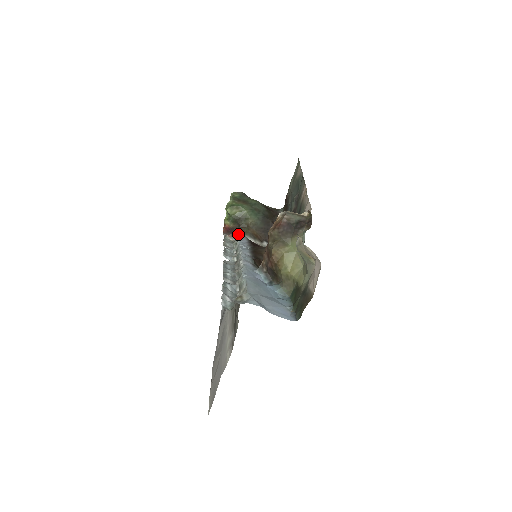
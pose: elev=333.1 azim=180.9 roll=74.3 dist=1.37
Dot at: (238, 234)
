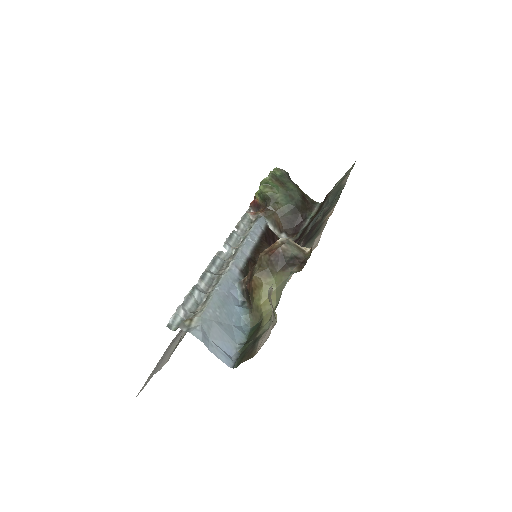
Dot at: (260, 215)
